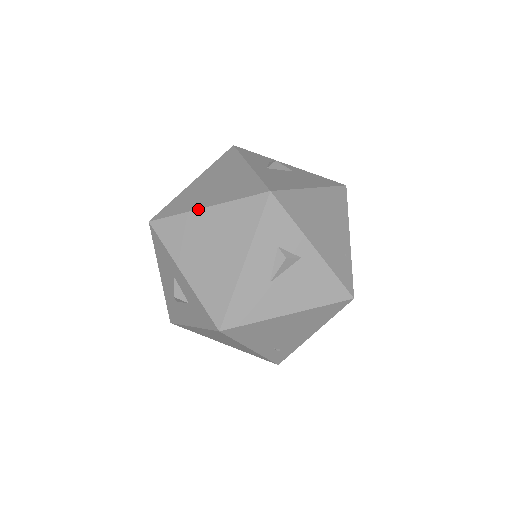
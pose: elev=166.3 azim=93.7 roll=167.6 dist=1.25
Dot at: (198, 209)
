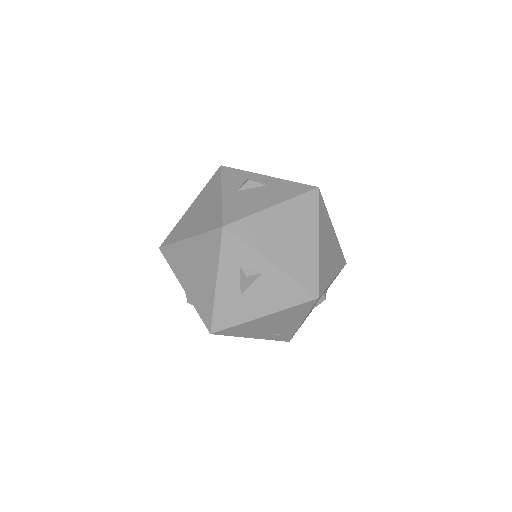
Dot at: (184, 239)
